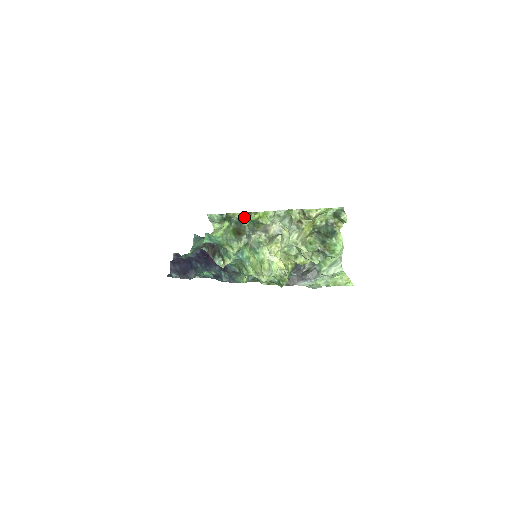
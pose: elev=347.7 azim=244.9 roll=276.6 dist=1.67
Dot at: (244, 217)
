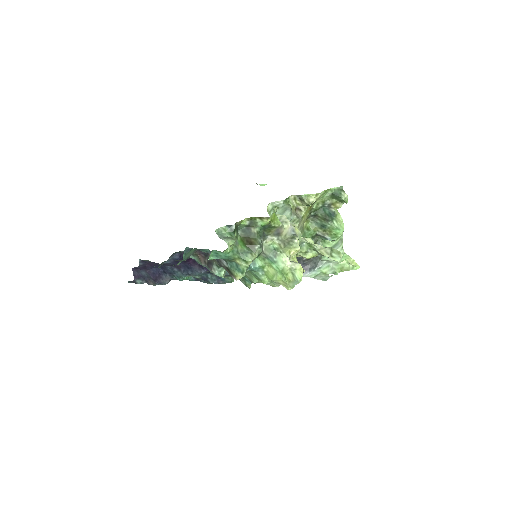
Dot at: (253, 223)
